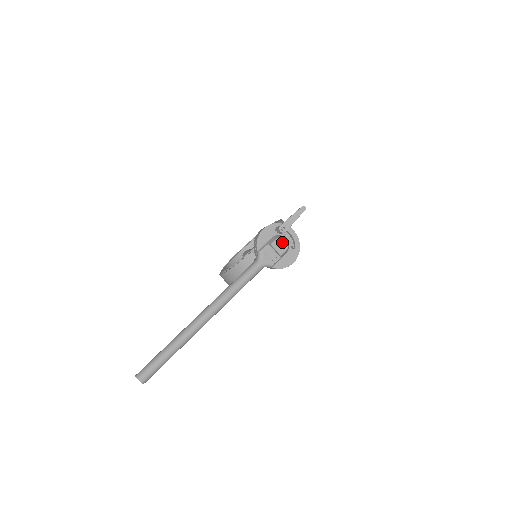
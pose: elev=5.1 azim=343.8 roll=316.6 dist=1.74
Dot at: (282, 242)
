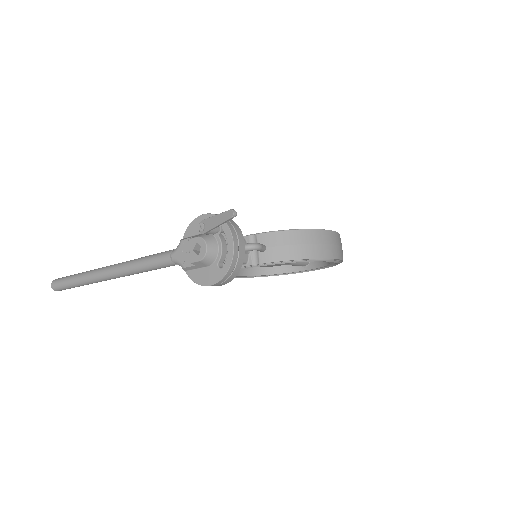
Dot at: (205, 247)
